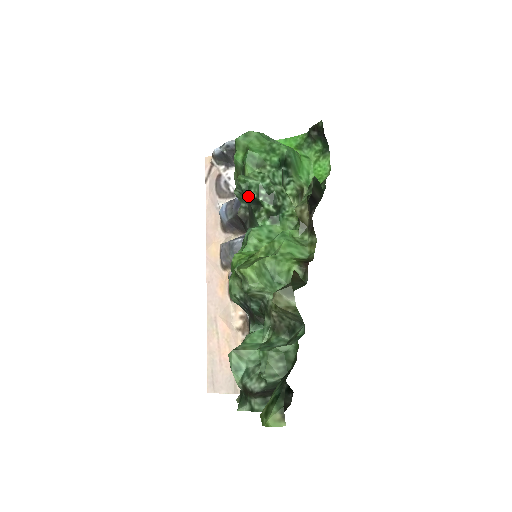
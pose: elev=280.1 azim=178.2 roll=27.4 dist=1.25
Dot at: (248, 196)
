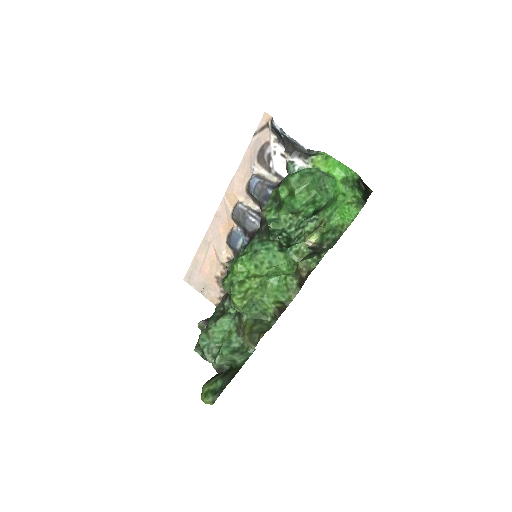
Dot at: (271, 232)
